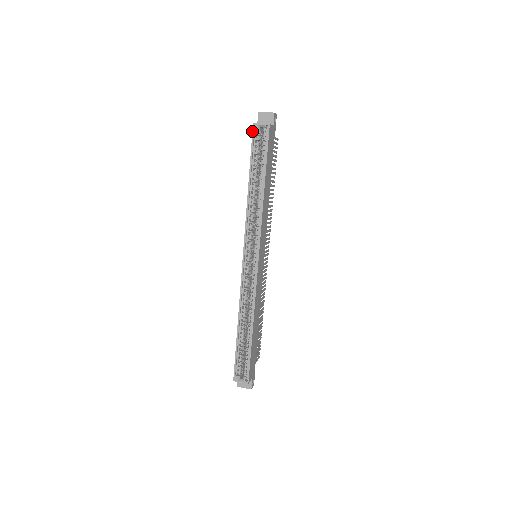
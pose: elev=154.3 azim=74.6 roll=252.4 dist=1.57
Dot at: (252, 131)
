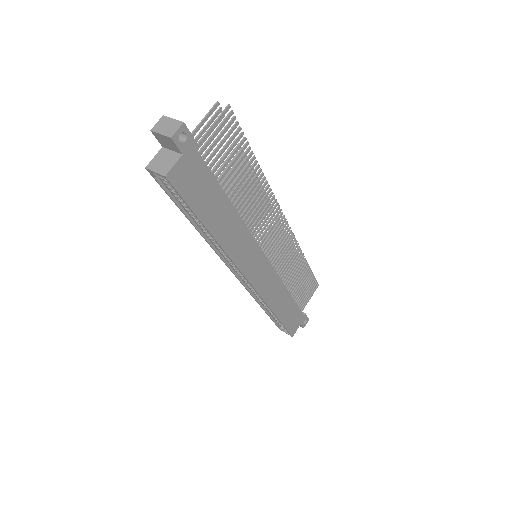
Dot at: occluded
